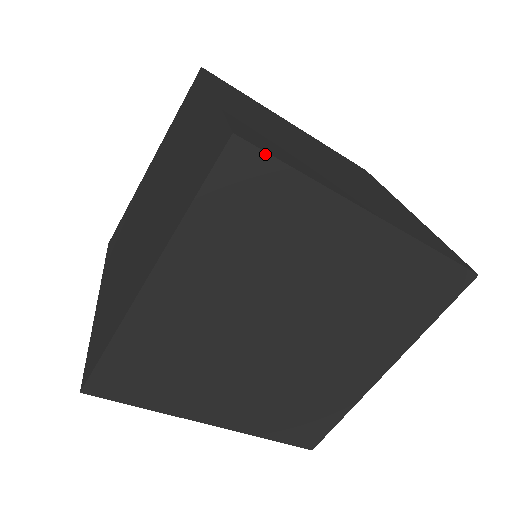
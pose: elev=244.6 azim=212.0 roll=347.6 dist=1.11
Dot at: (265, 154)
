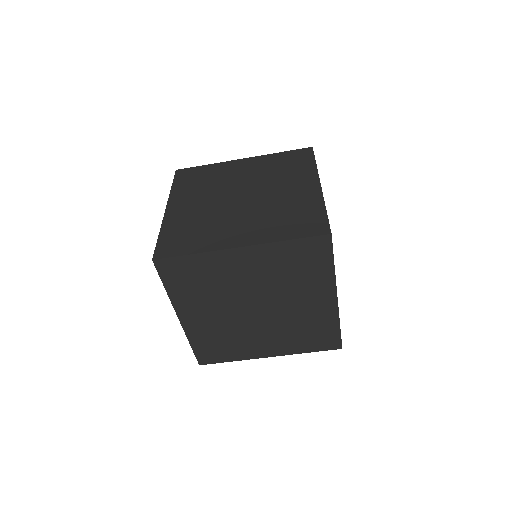
Dot at: (332, 248)
